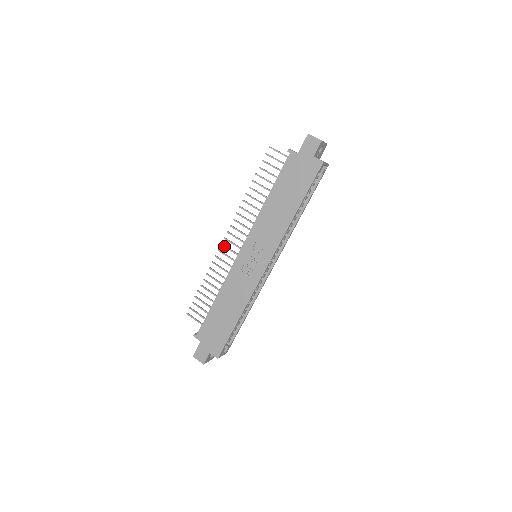
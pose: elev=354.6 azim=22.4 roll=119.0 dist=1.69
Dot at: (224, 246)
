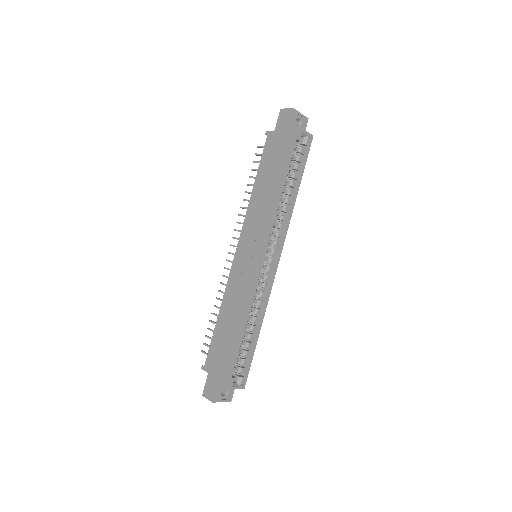
Dot at: (229, 261)
